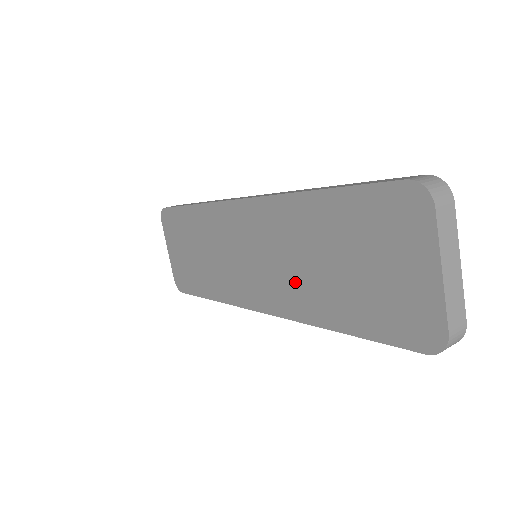
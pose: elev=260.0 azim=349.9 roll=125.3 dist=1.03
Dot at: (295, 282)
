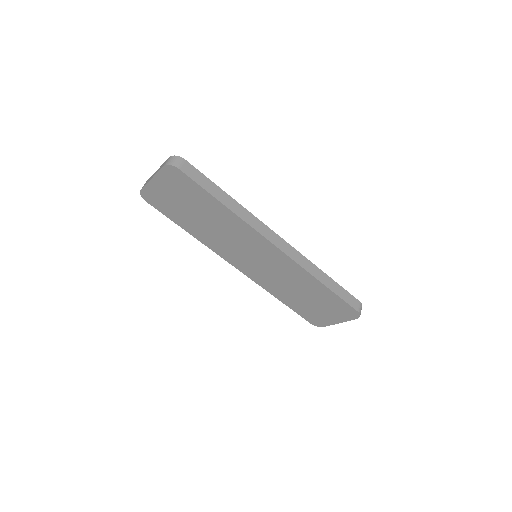
Dot at: (275, 282)
